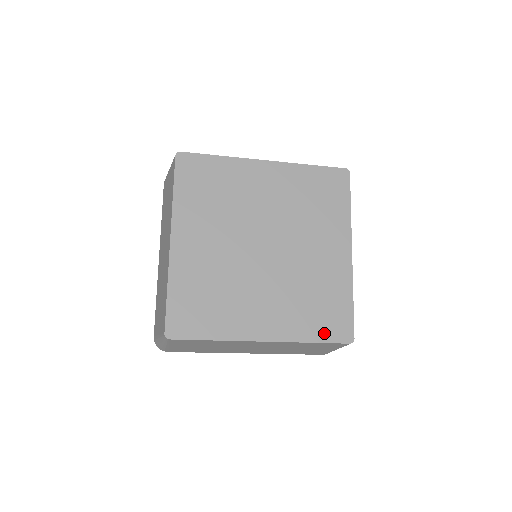
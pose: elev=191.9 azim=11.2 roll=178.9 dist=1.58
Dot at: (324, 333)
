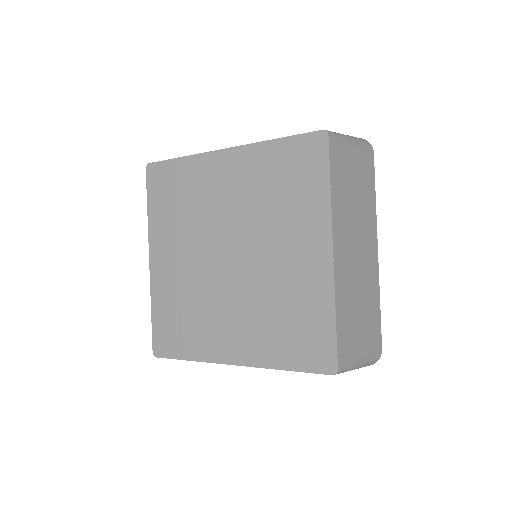
Dot at: (299, 360)
